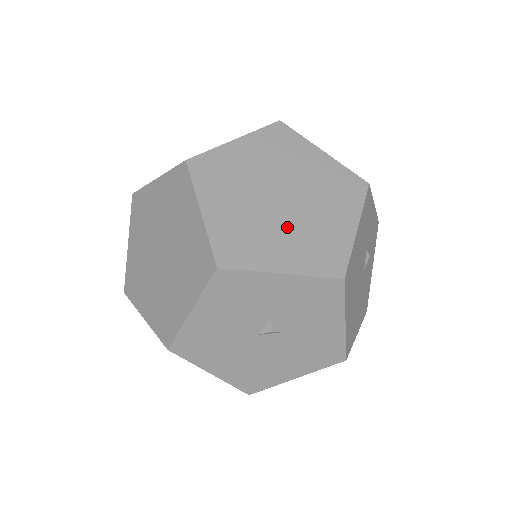
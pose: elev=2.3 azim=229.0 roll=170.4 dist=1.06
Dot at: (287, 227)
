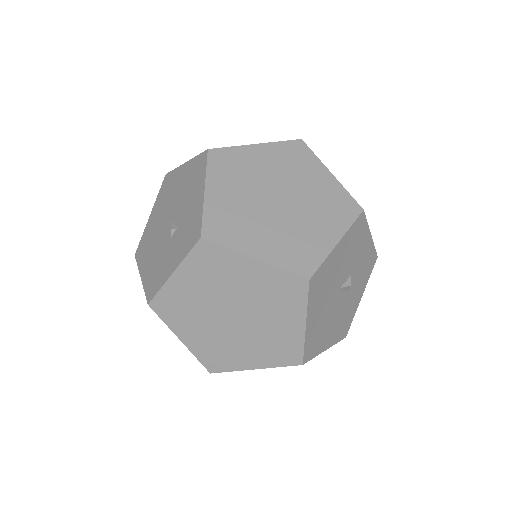
Dot at: occluded
